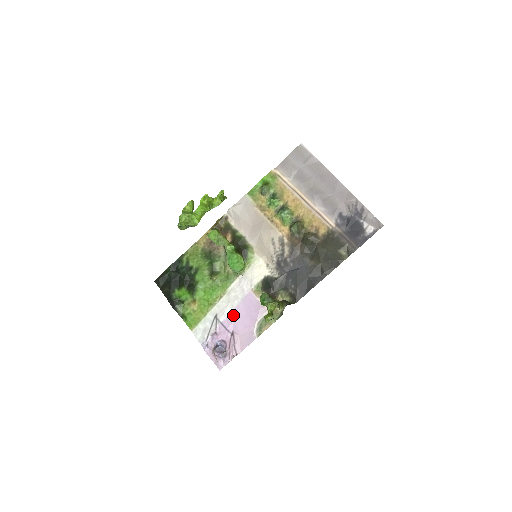
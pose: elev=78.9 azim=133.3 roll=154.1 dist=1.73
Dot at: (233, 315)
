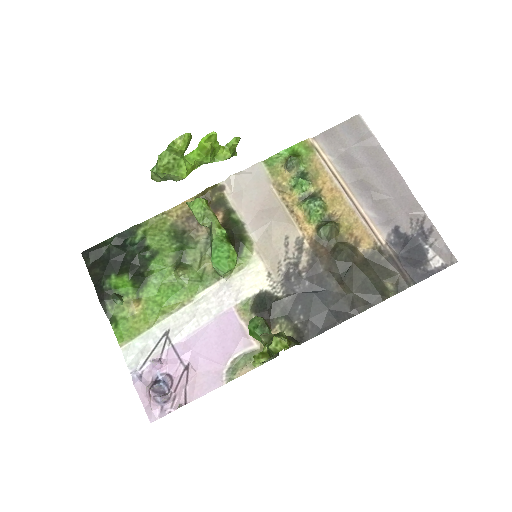
Dot at: (195, 338)
